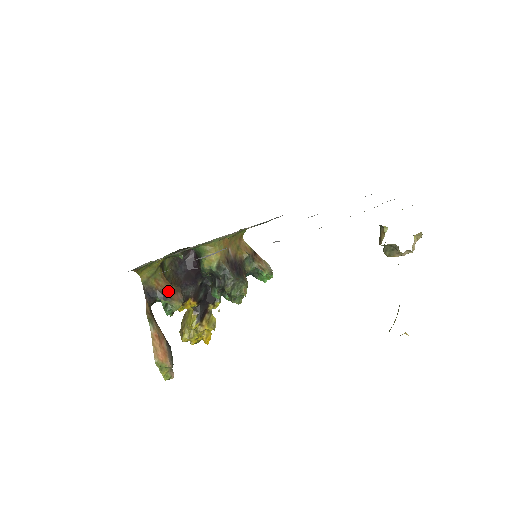
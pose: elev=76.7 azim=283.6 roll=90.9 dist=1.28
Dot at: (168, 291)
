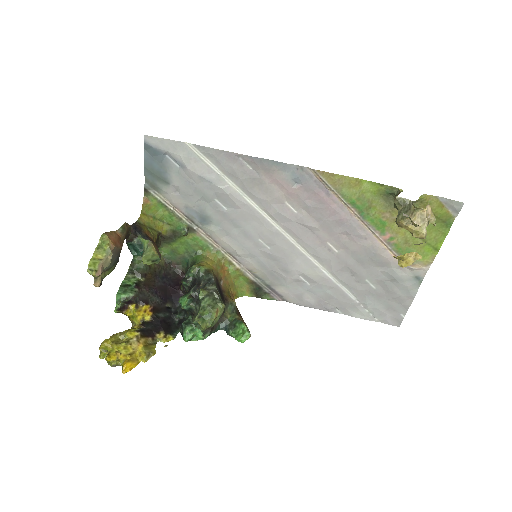
Dot at: (153, 241)
